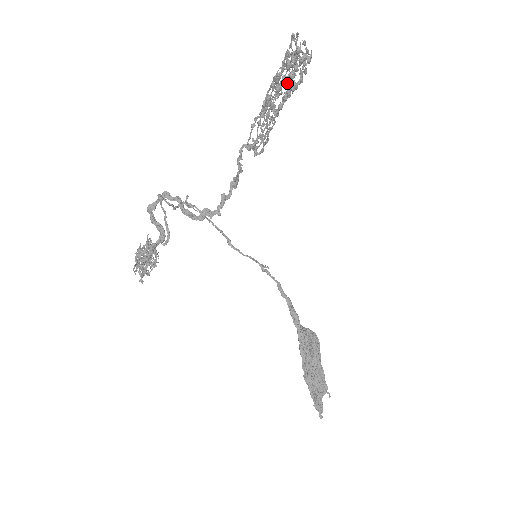
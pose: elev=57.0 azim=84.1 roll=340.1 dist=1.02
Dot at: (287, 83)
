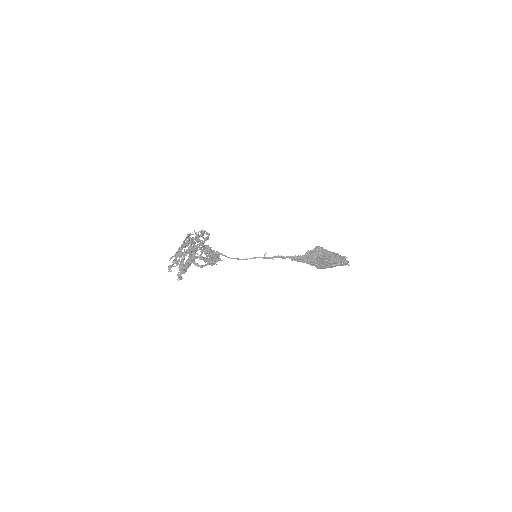
Dot at: occluded
